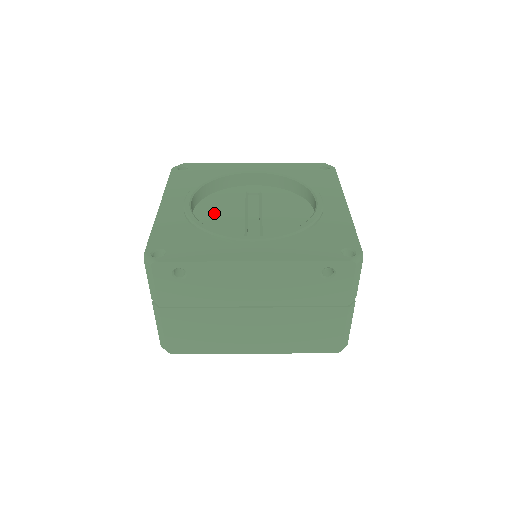
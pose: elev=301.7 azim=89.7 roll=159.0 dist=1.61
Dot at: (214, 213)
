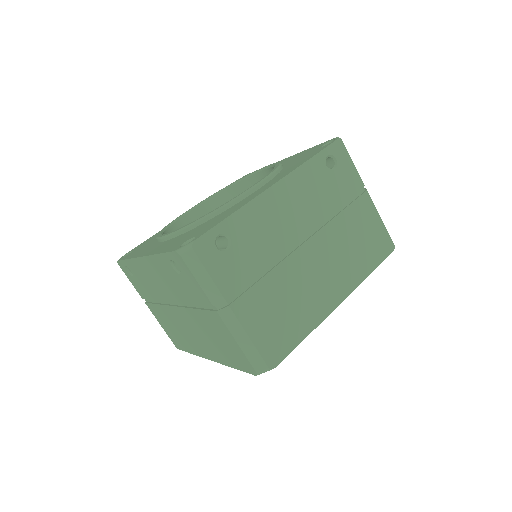
Dot at: occluded
